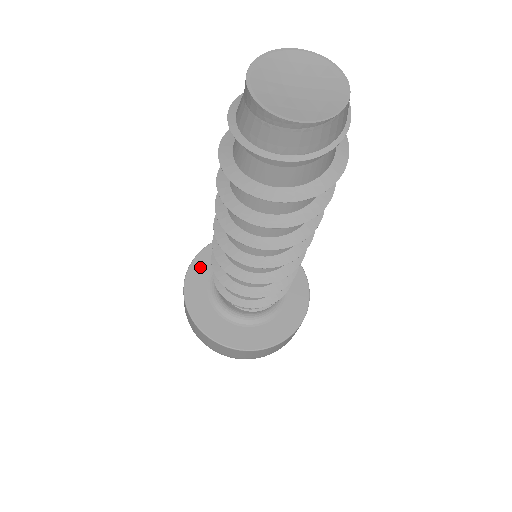
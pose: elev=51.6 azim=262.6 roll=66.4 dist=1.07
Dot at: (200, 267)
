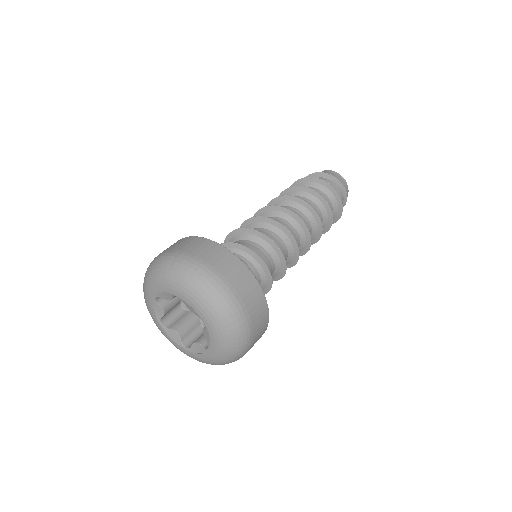
Dot at: occluded
